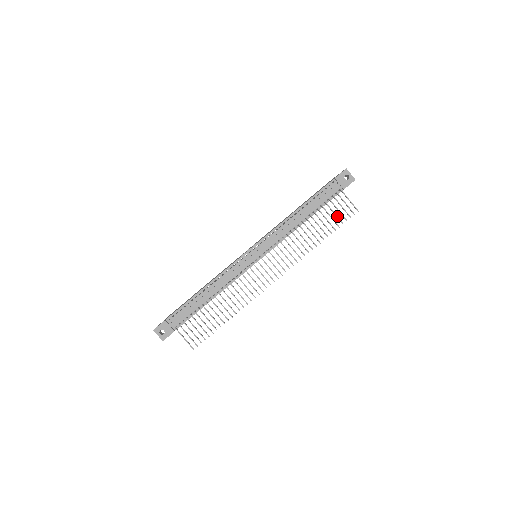
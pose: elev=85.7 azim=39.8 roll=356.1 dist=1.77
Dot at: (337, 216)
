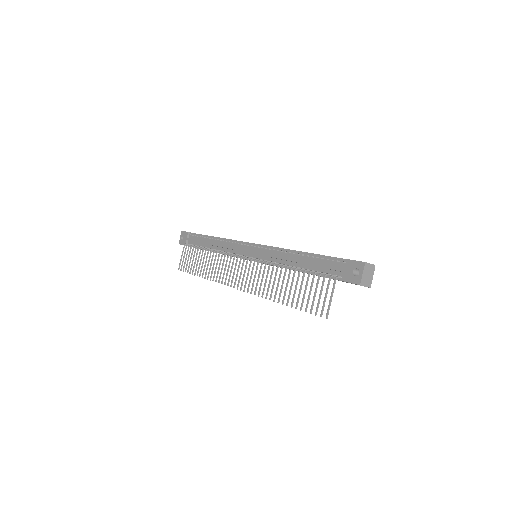
Dot at: (309, 297)
